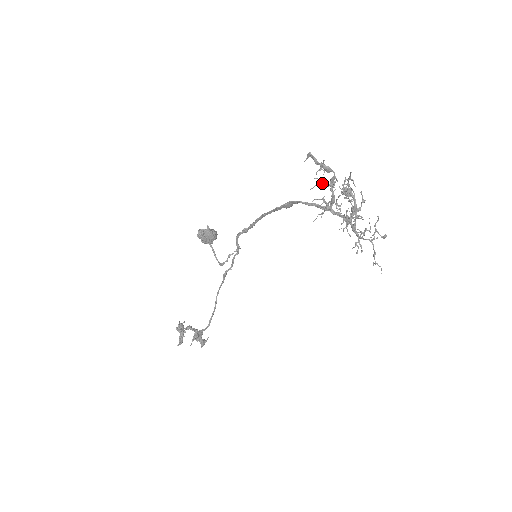
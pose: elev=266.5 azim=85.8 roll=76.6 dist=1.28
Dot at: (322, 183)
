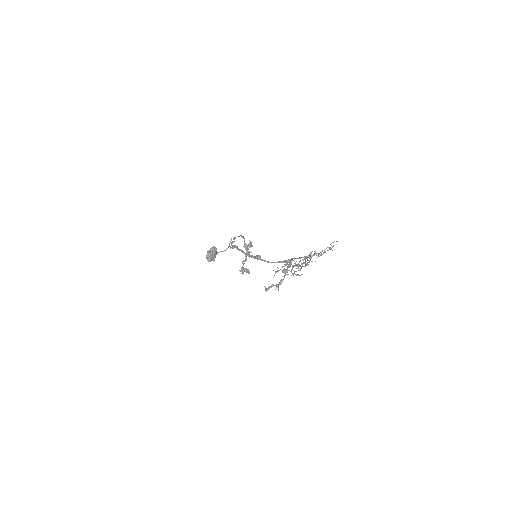
Dot at: occluded
